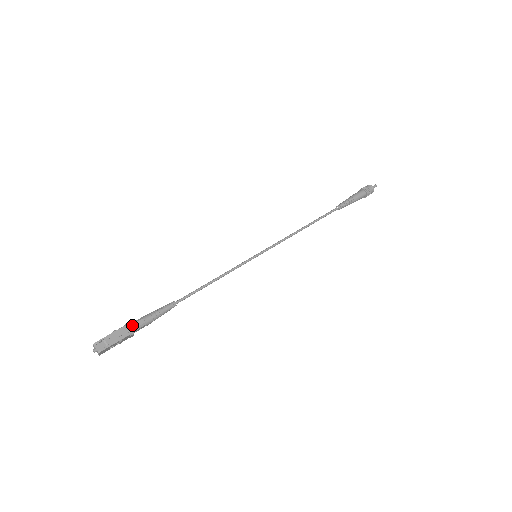
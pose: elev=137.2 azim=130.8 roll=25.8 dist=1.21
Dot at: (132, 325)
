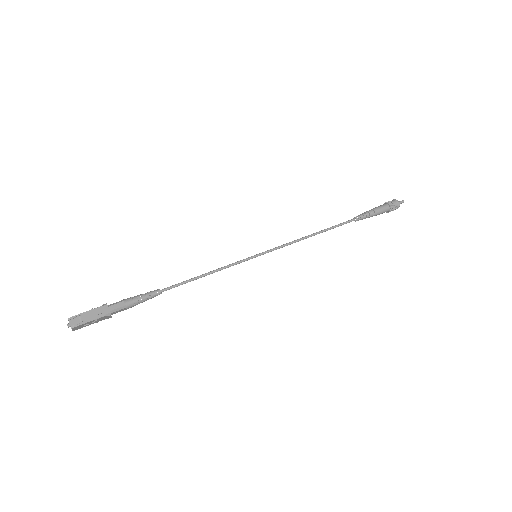
Dot at: (111, 306)
